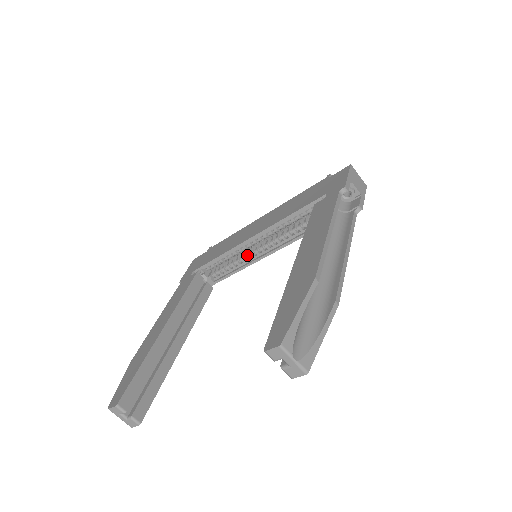
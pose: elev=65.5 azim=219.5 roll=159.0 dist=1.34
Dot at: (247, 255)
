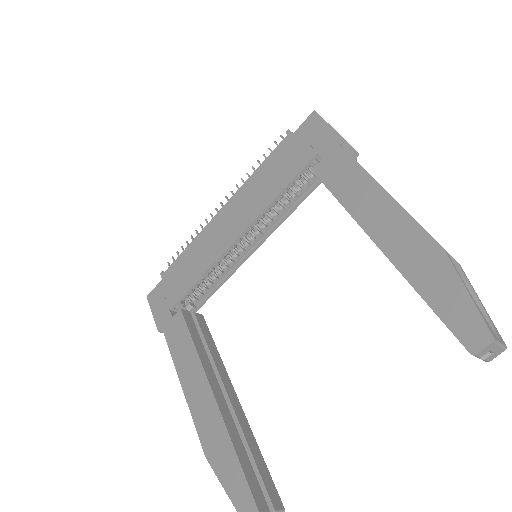
Dot at: (230, 260)
